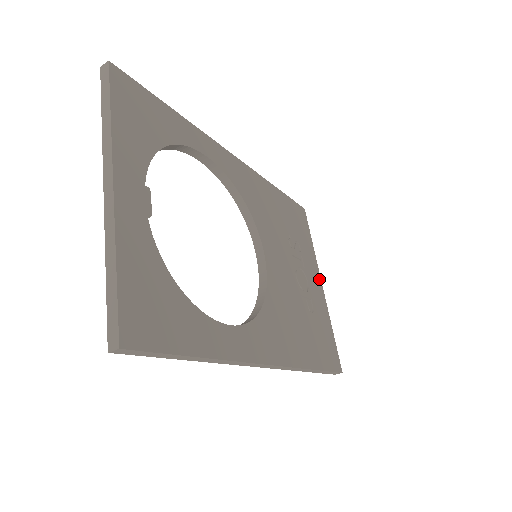
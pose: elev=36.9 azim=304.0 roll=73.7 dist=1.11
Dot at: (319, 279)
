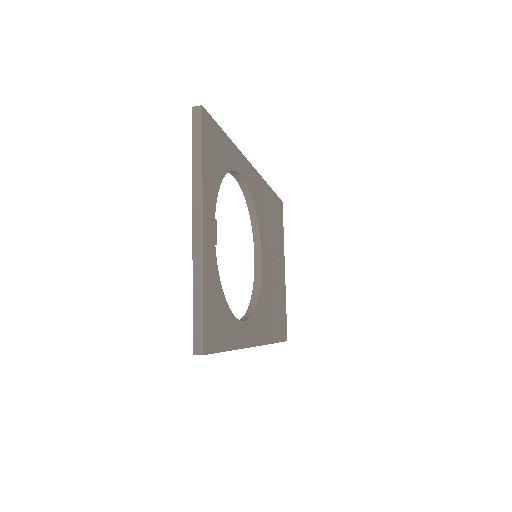
Dot at: (284, 265)
